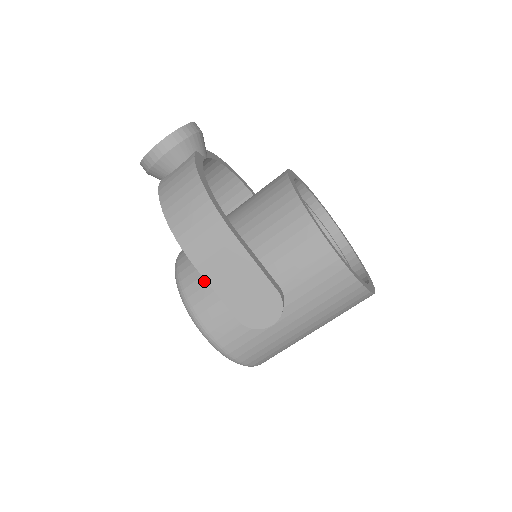
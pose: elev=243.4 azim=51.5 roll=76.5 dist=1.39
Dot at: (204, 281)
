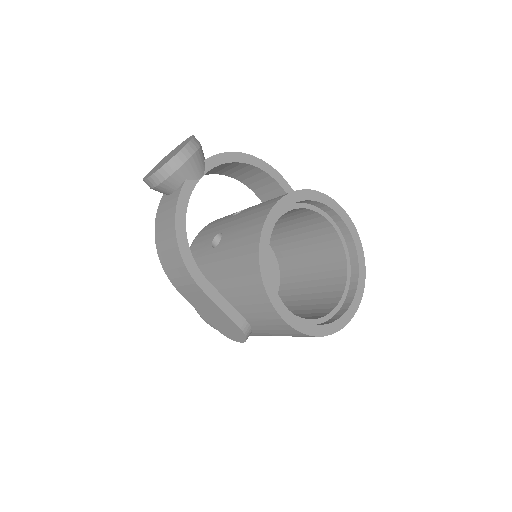
Dot at: occluded
